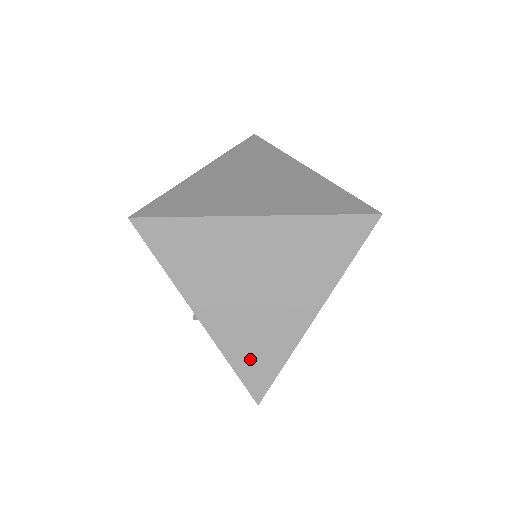
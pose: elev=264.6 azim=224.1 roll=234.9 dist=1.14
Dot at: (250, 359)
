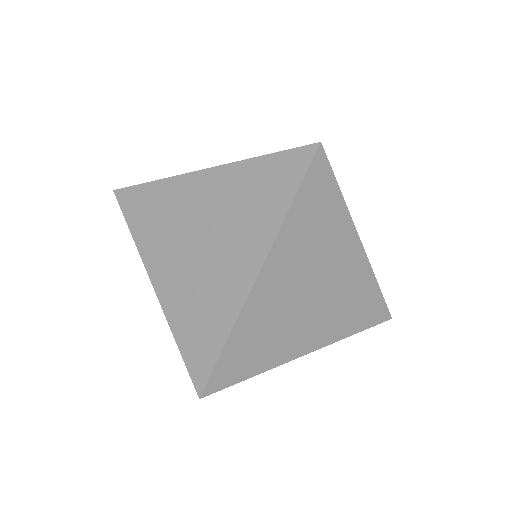
Dot at: occluded
